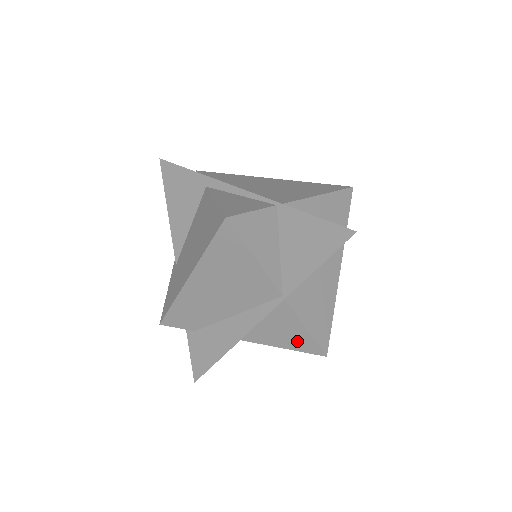
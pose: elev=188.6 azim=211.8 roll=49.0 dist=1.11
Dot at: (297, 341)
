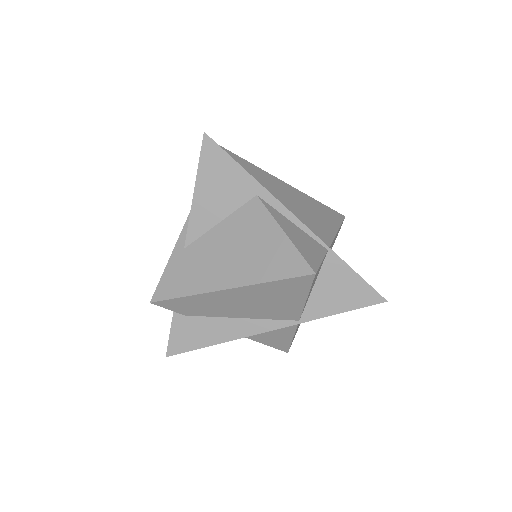
Dot at: (276, 342)
